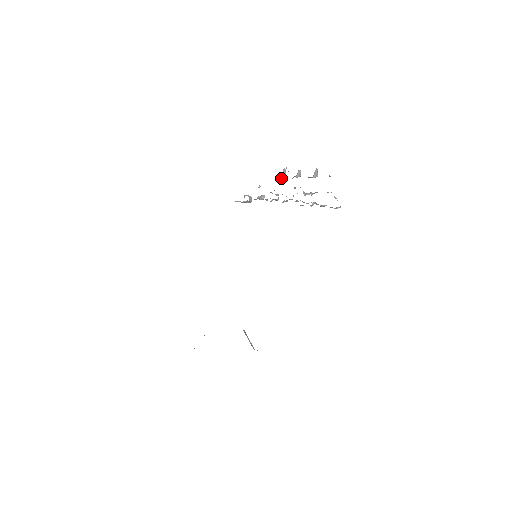
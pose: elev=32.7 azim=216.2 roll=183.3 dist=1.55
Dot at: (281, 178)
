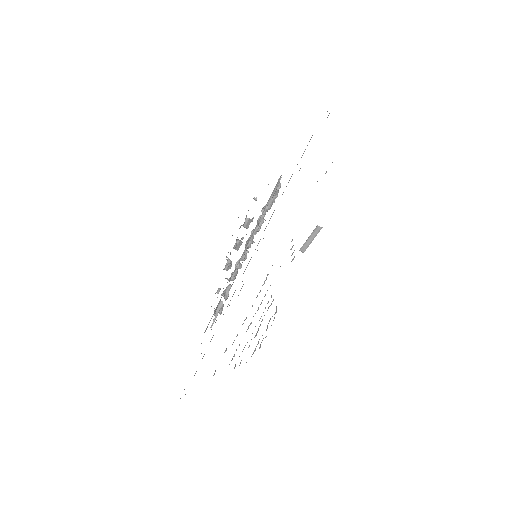
Dot at: (229, 261)
